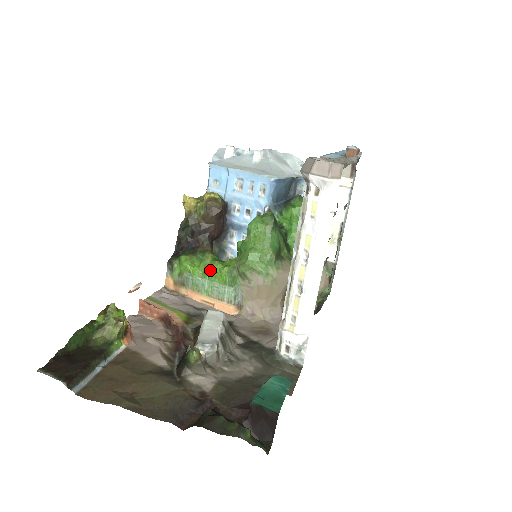
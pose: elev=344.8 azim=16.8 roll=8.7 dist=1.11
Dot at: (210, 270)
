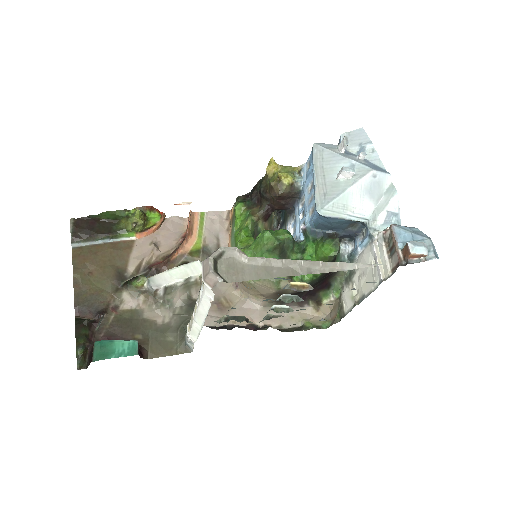
Dot at: (238, 232)
